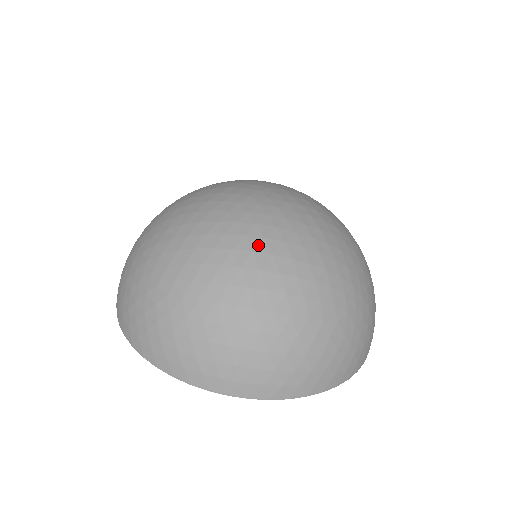
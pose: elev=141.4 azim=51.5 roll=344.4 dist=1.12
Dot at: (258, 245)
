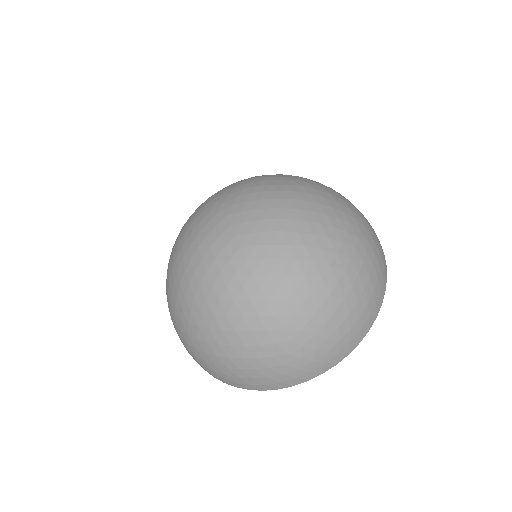
Dot at: (208, 293)
